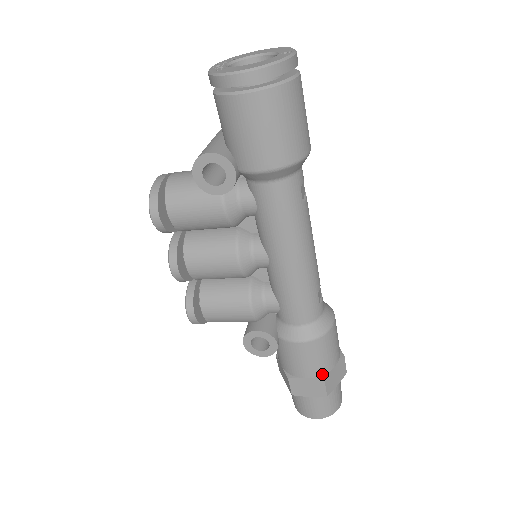
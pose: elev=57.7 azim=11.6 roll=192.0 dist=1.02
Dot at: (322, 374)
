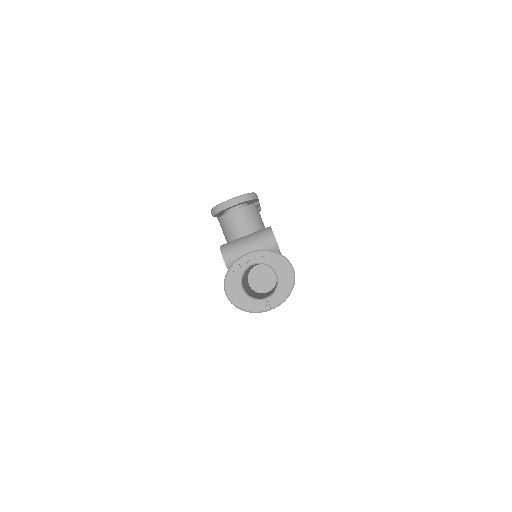
Dot at: occluded
